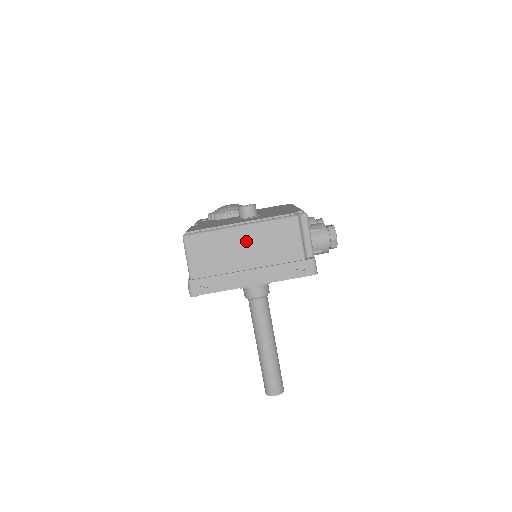
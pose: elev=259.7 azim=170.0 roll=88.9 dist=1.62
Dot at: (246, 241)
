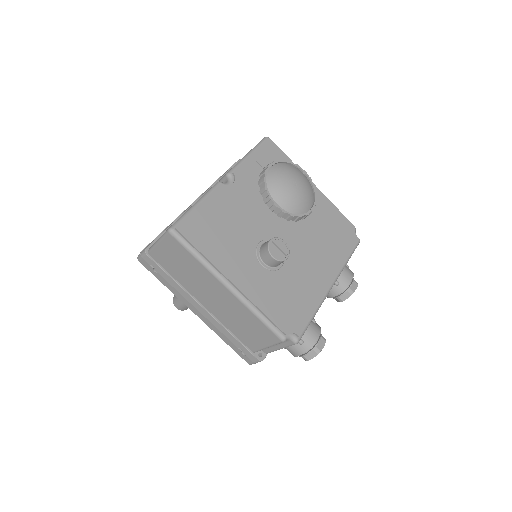
Dot at: (221, 297)
